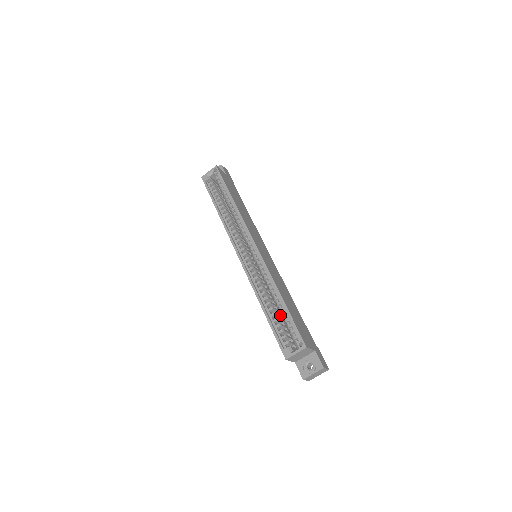
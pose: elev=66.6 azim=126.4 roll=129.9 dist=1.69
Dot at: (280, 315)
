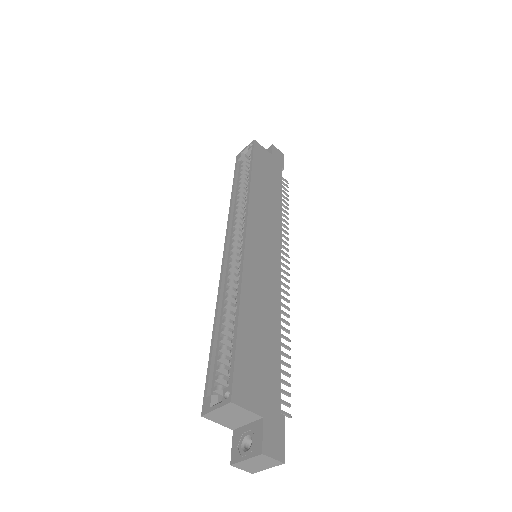
Dot at: occluded
